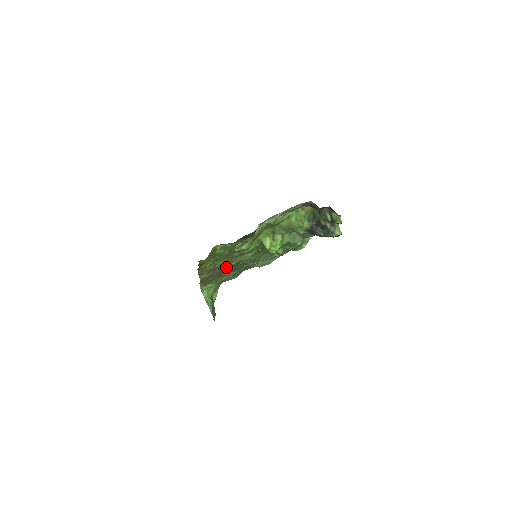
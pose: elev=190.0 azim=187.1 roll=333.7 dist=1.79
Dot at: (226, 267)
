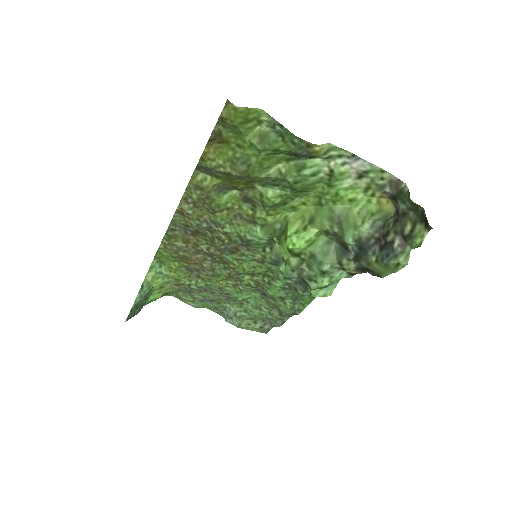
Dot at: (217, 227)
